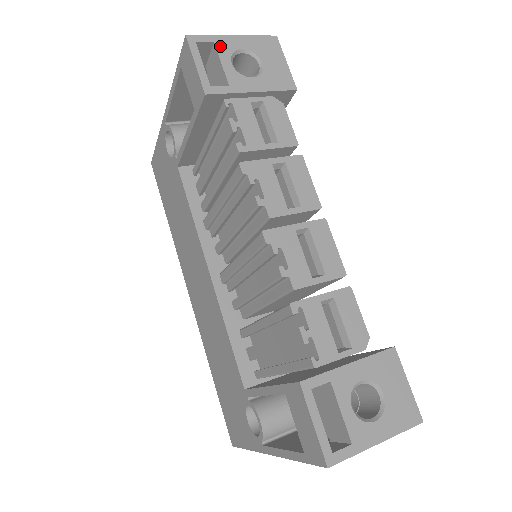
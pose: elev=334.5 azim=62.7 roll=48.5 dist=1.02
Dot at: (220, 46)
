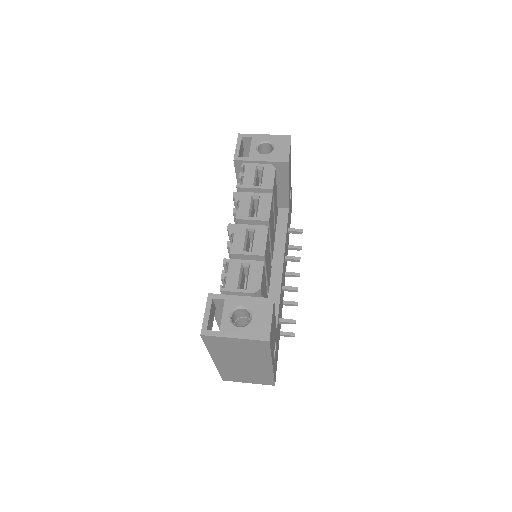
Dot at: (254, 139)
